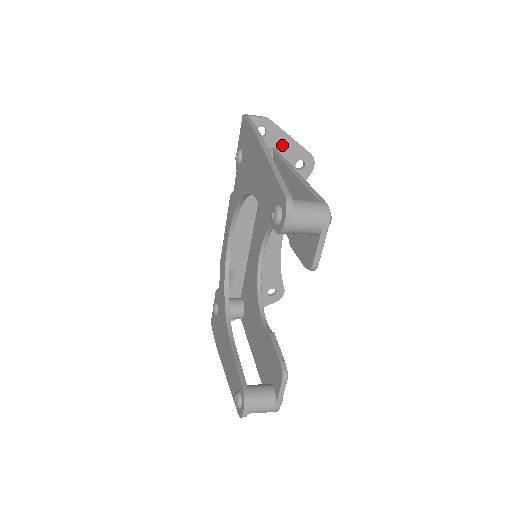
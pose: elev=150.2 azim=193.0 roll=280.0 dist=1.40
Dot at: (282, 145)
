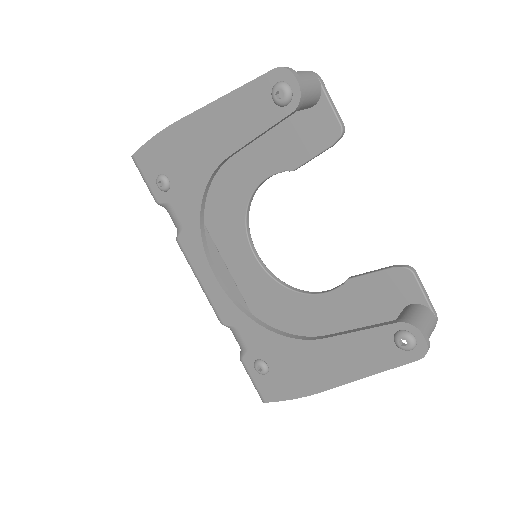
Dot at: occluded
